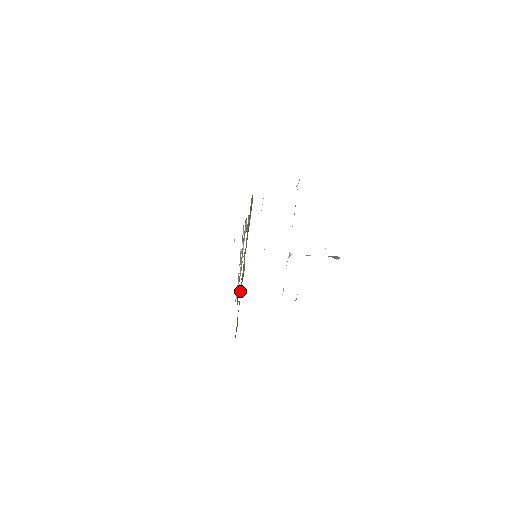
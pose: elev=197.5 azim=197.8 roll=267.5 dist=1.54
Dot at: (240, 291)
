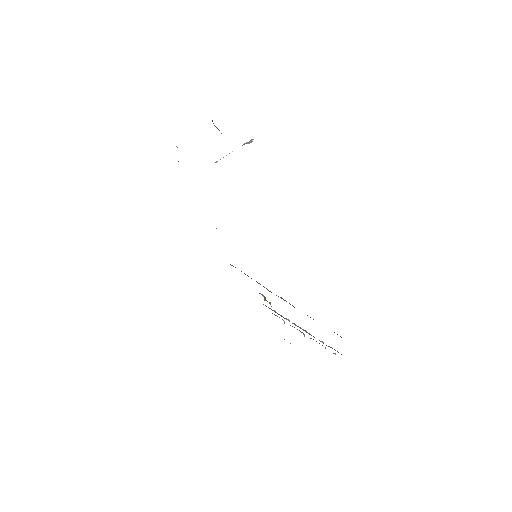
Dot at: occluded
